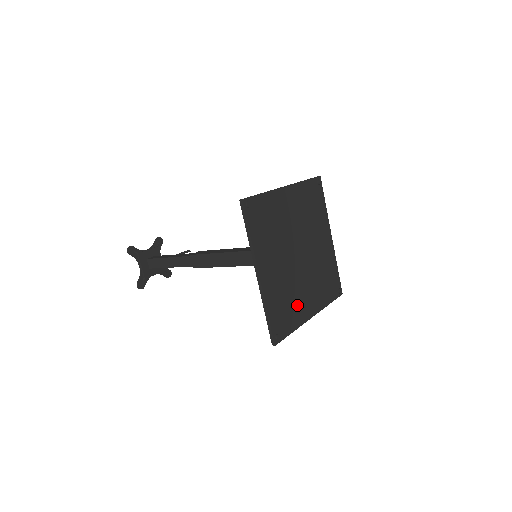
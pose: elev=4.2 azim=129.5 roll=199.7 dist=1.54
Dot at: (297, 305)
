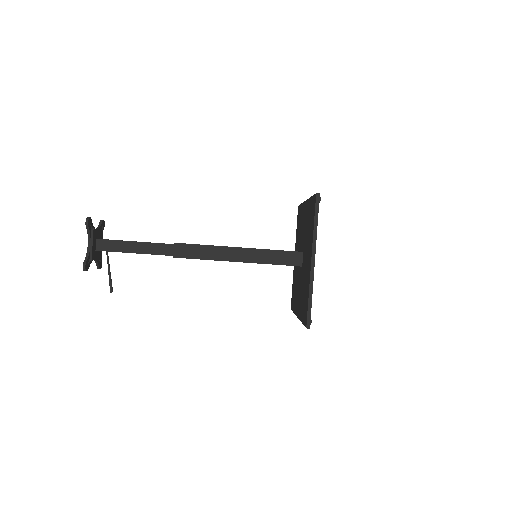
Dot at: occluded
